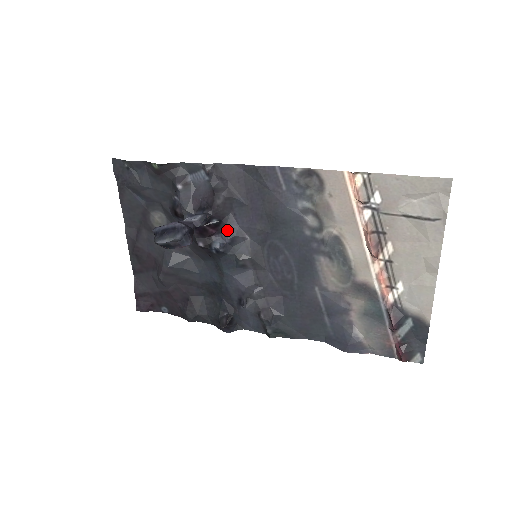
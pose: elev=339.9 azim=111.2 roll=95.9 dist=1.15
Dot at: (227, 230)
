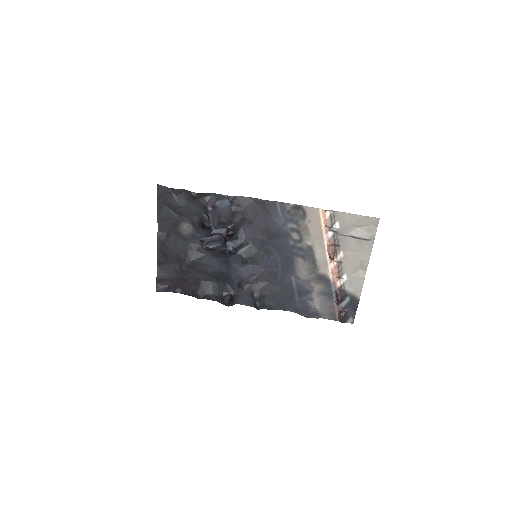
Dot at: (238, 238)
